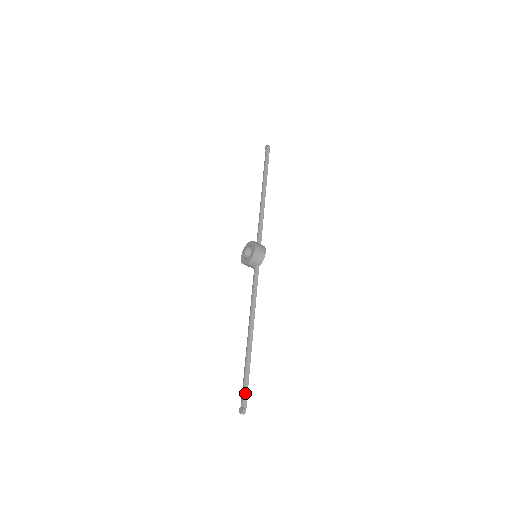
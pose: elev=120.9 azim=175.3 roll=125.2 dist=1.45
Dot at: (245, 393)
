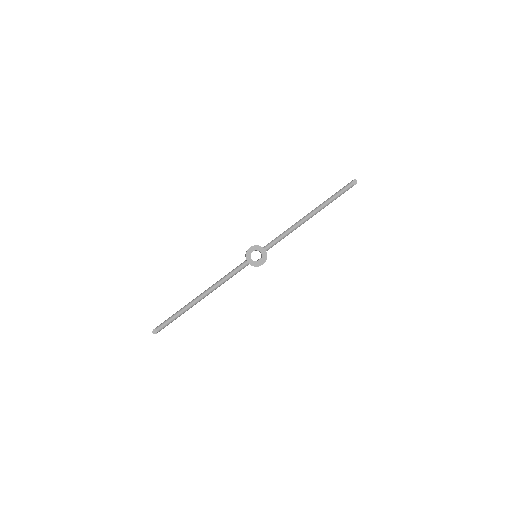
Dot at: occluded
